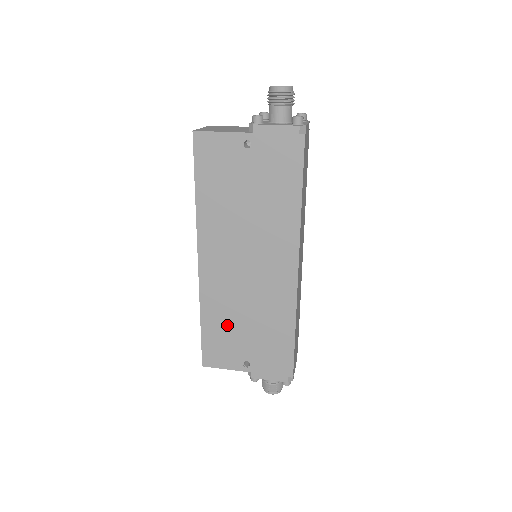
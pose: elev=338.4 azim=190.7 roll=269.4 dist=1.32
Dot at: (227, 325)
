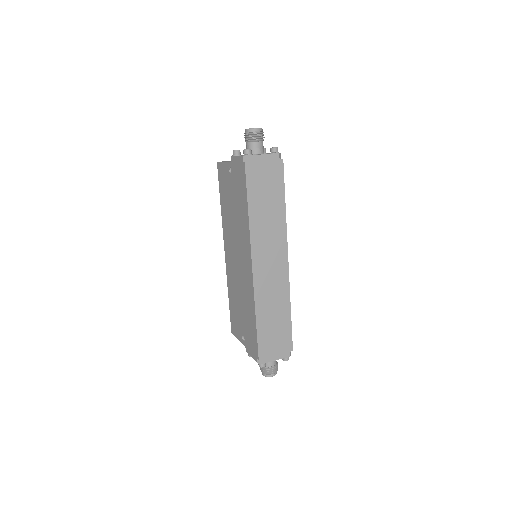
Dot at: (236, 303)
